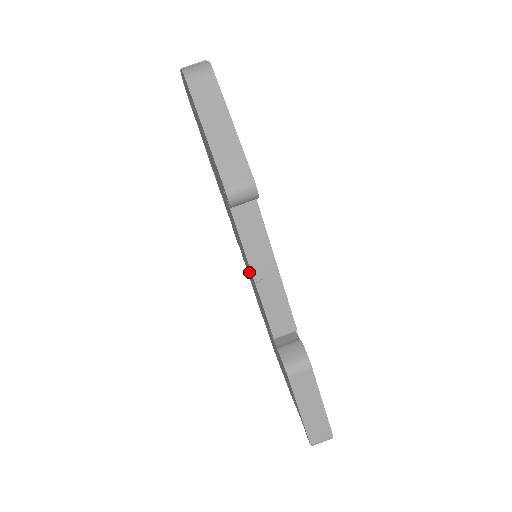
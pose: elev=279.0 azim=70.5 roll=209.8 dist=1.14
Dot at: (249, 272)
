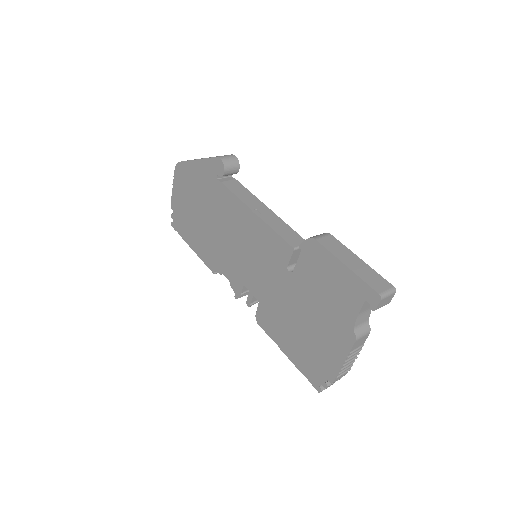
Dot at: (255, 261)
